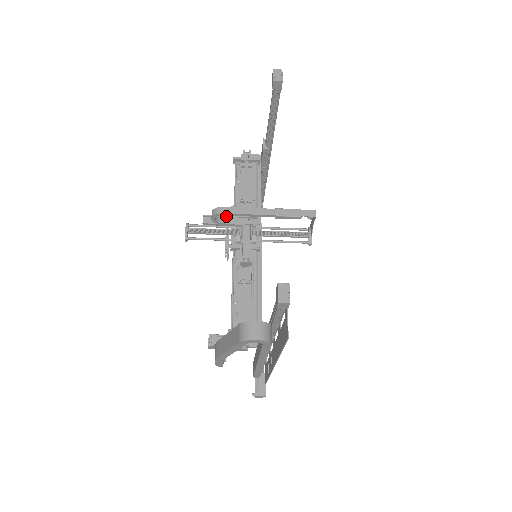
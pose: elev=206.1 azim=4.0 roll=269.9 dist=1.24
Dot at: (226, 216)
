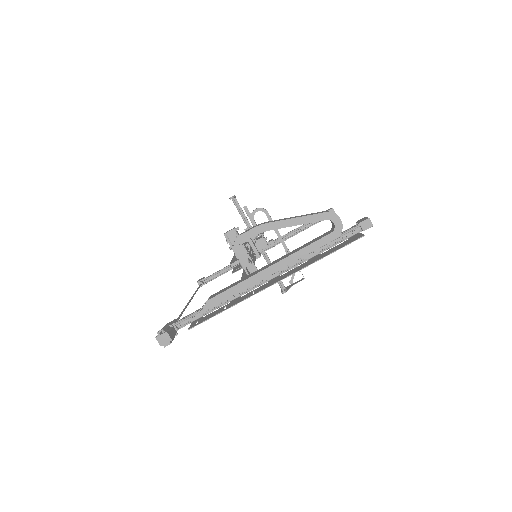
Dot at: (255, 222)
